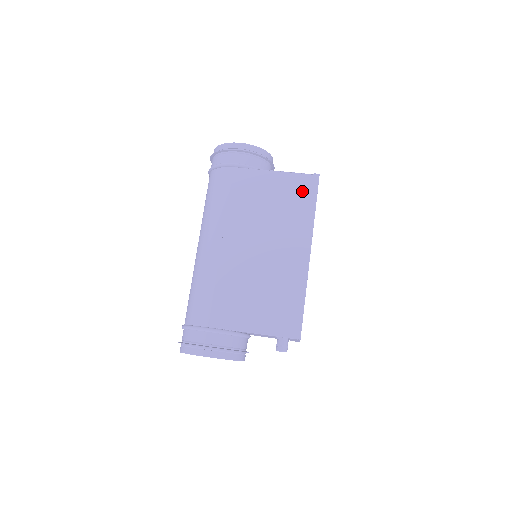
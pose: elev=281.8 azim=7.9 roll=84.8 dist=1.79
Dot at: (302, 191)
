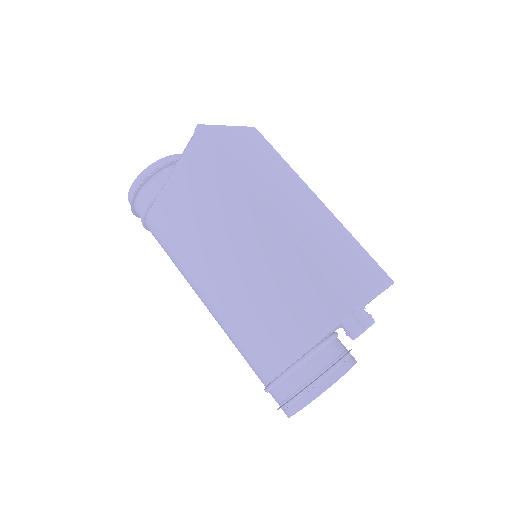
Dot at: (204, 161)
